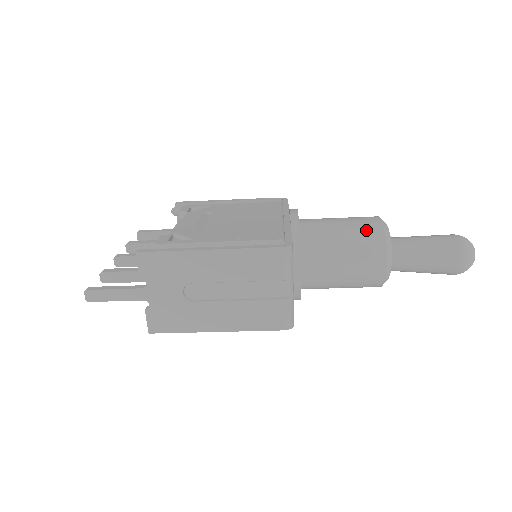
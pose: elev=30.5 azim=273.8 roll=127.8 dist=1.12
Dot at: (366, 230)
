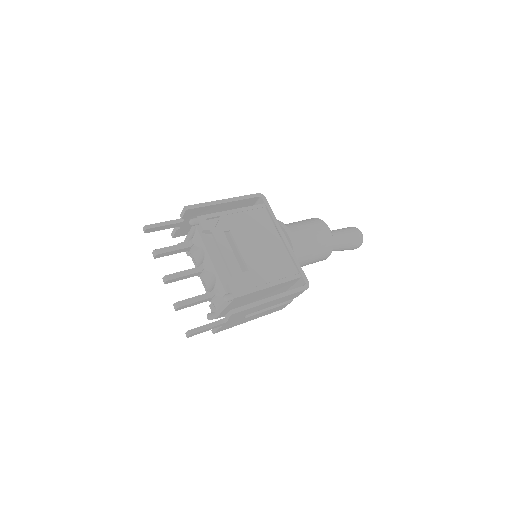
Dot at: (325, 243)
